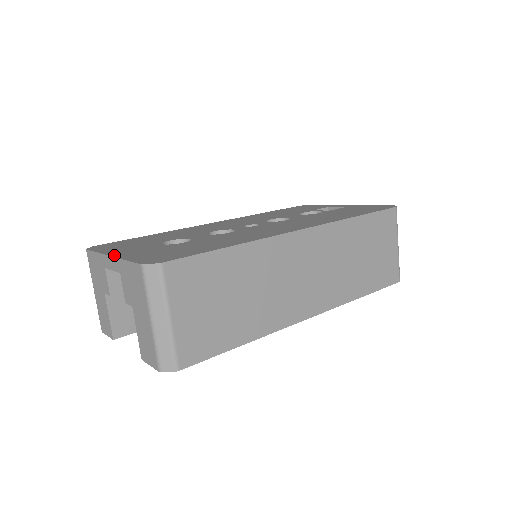
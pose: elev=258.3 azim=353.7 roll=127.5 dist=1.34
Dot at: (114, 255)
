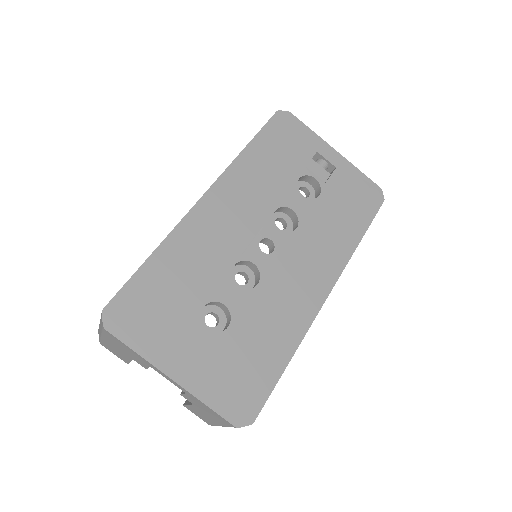
Dot at: (177, 379)
